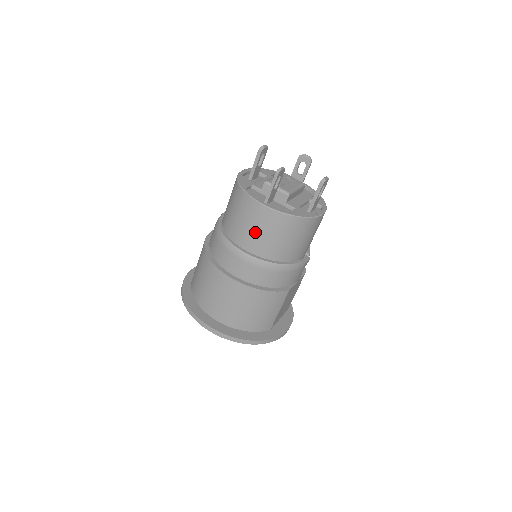
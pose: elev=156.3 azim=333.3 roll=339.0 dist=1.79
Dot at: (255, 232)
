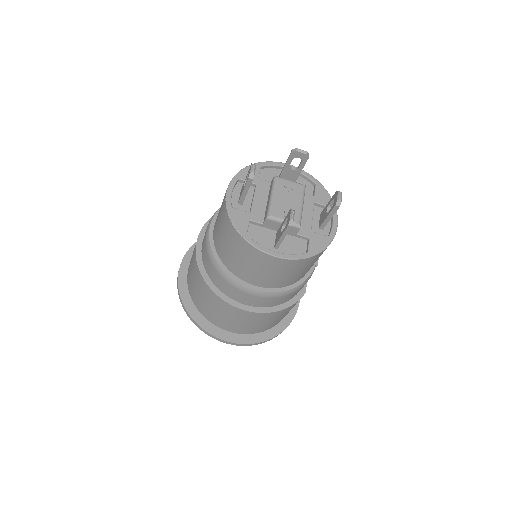
Dot at: (269, 275)
